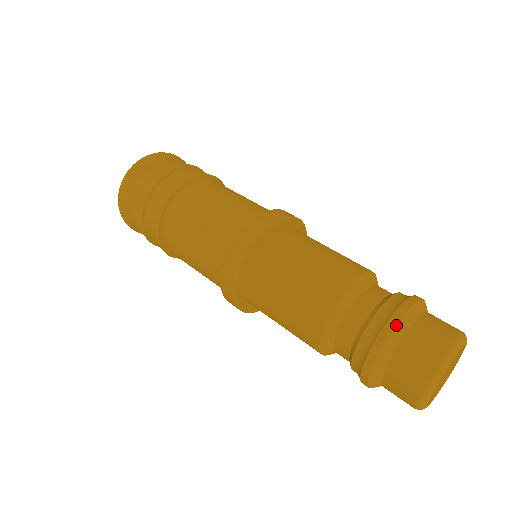
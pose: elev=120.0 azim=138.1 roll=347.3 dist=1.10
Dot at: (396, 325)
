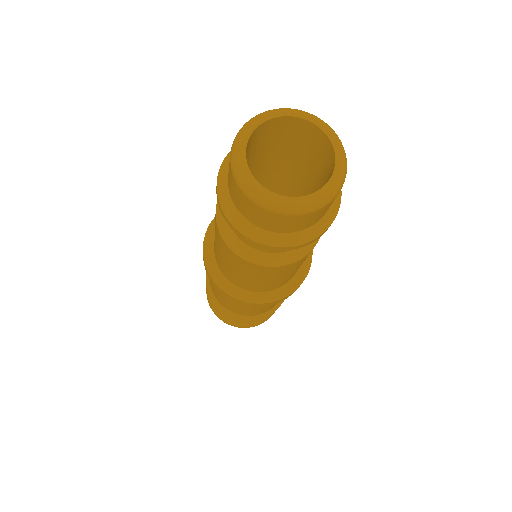
Dot at: occluded
